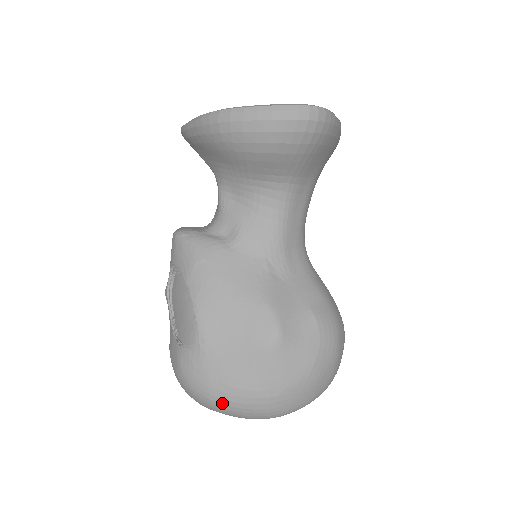
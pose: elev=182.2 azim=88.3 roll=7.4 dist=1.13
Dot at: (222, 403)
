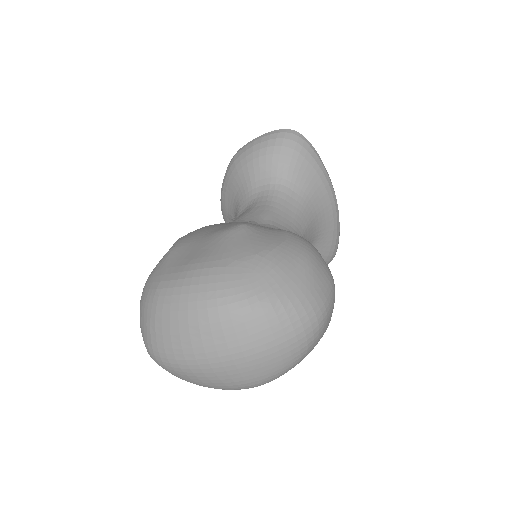
Dot at: (168, 287)
